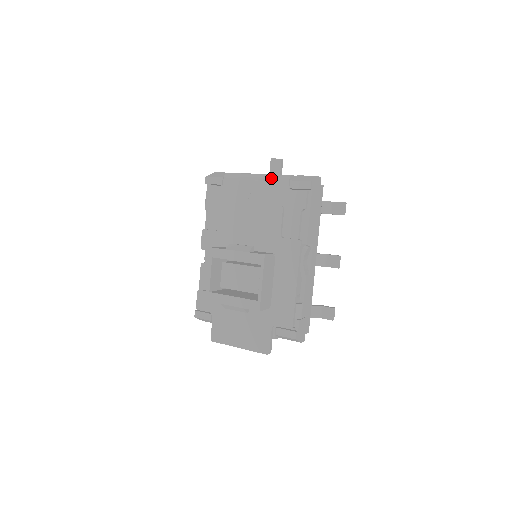
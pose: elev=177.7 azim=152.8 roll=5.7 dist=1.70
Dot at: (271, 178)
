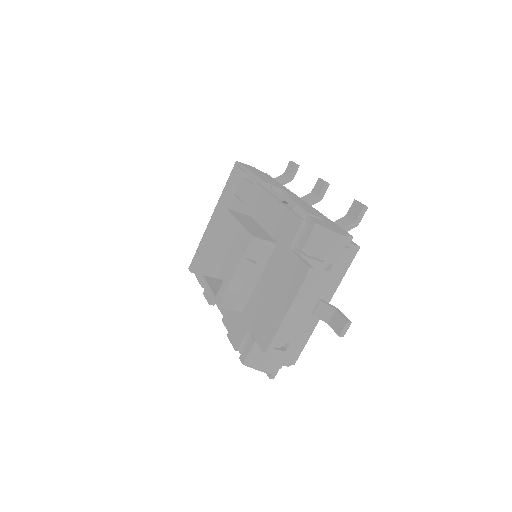
Dot at: (218, 201)
